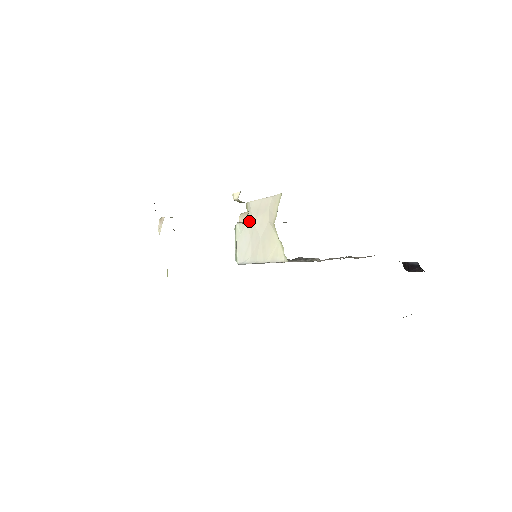
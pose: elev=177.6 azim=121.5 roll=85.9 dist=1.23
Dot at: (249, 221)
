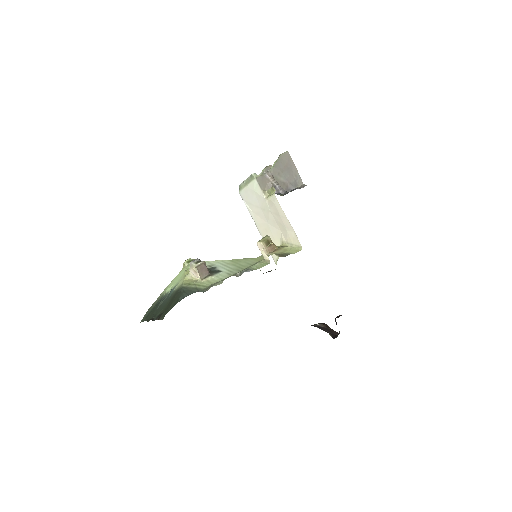
Dot at: (267, 202)
